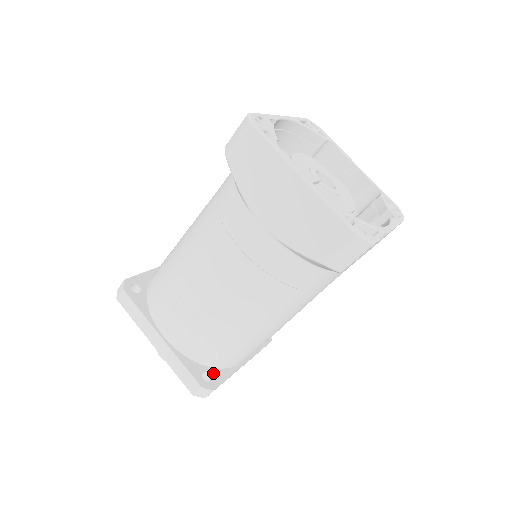
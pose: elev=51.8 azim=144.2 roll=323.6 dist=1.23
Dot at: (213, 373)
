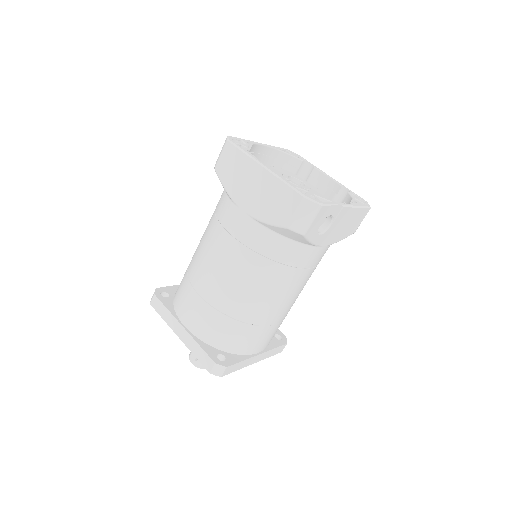
Dot at: (227, 356)
